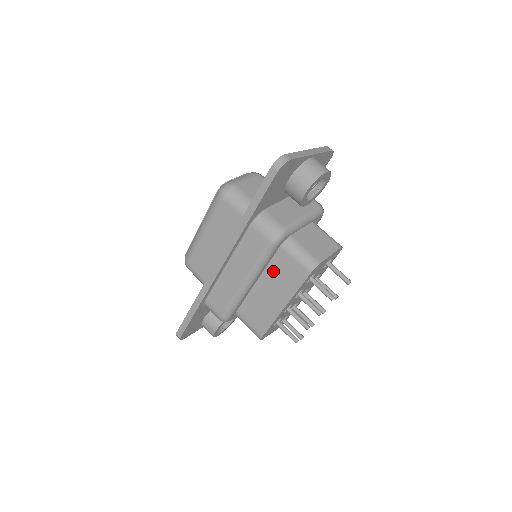
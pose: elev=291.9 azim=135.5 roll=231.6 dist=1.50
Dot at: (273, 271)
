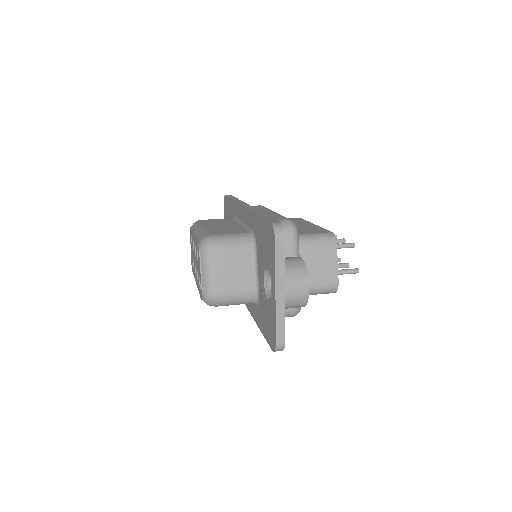
Dot at: occluded
